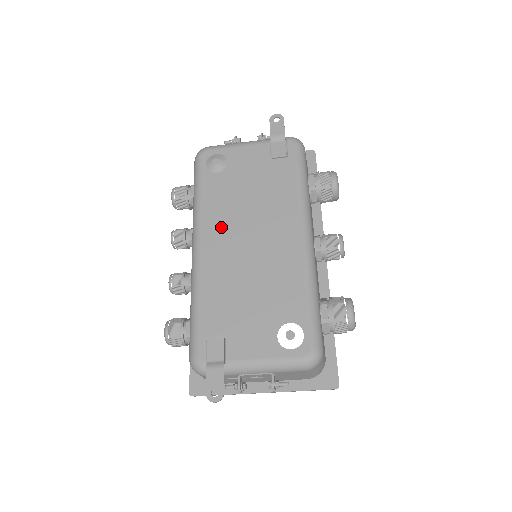
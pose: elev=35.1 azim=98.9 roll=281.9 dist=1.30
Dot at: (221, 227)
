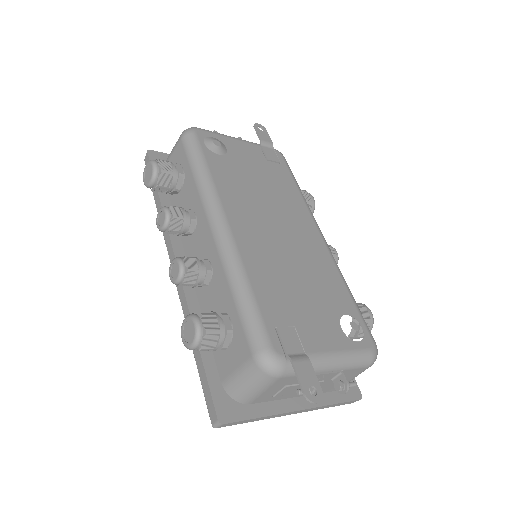
Dot at: (244, 209)
